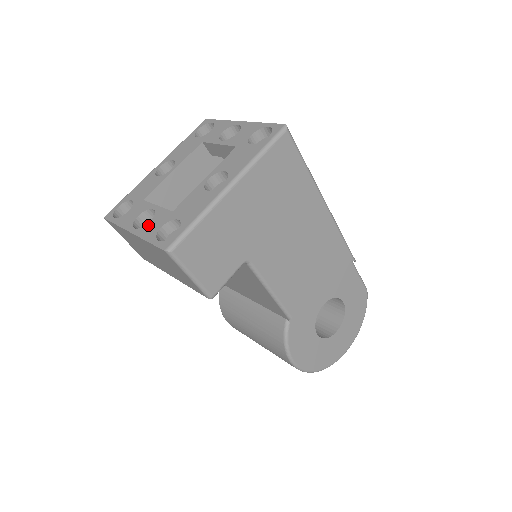
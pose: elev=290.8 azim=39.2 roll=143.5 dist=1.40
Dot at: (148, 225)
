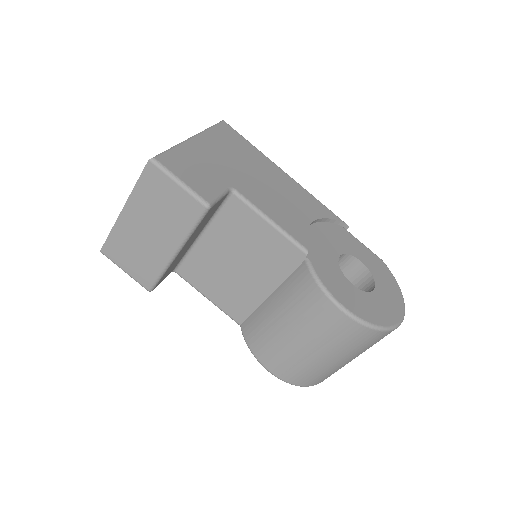
Dot at: occluded
